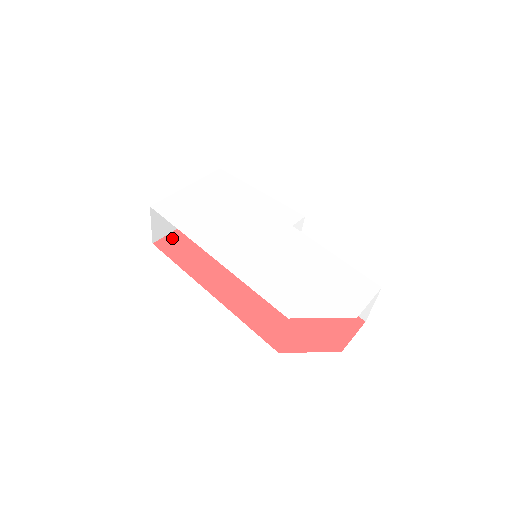
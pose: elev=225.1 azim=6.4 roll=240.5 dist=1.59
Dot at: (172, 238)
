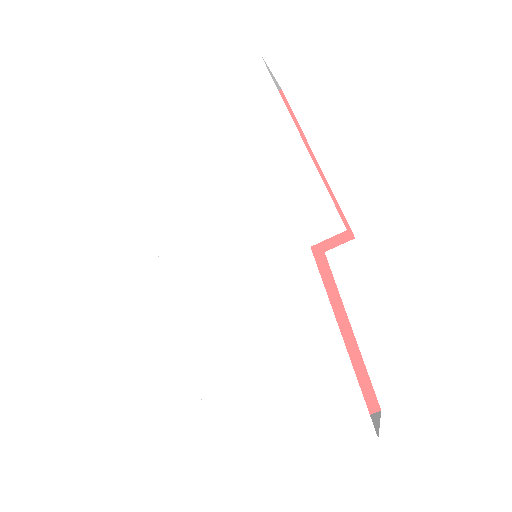
Dot at: occluded
